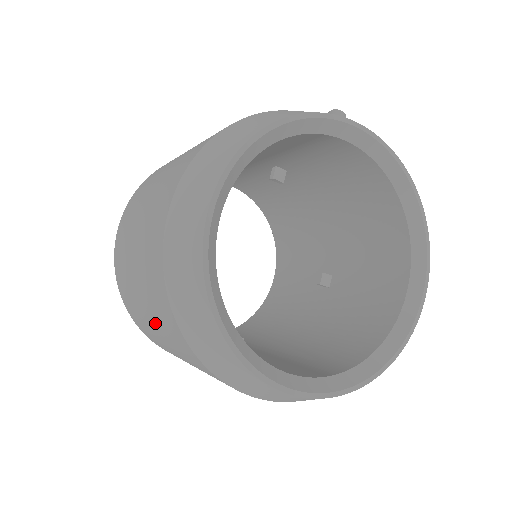
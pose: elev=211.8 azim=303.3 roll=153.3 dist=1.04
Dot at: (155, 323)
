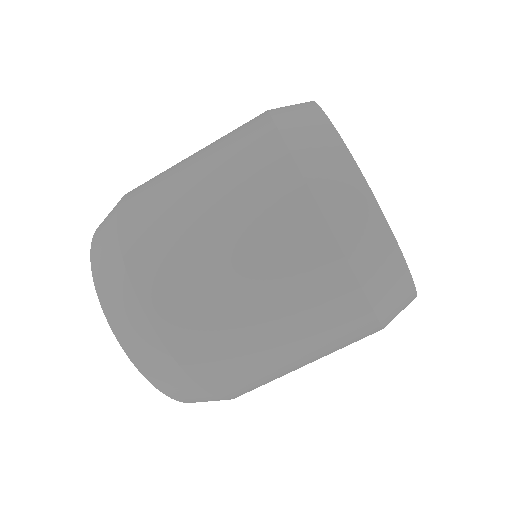
Dot at: (217, 192)
